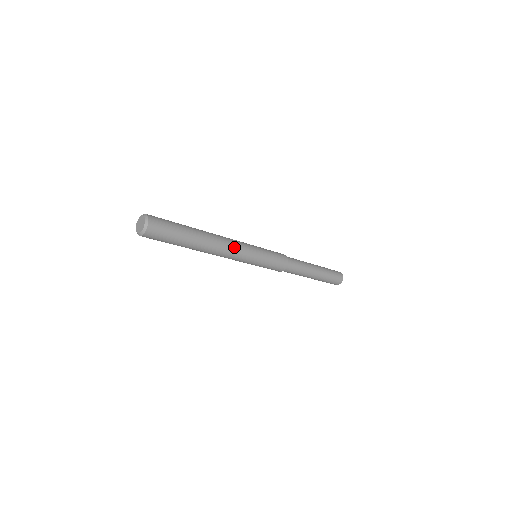
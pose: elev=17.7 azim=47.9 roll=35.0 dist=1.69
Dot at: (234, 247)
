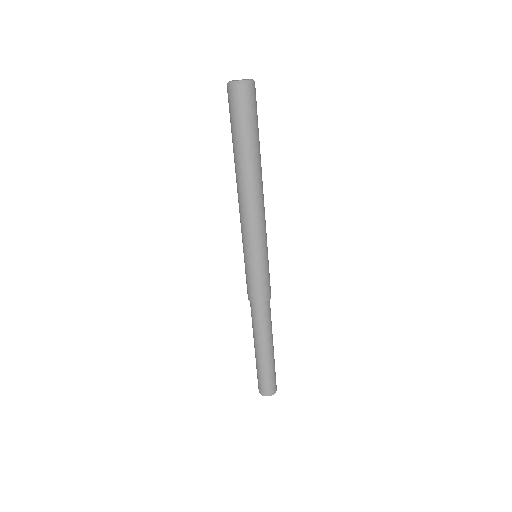
Dot at: occluded
